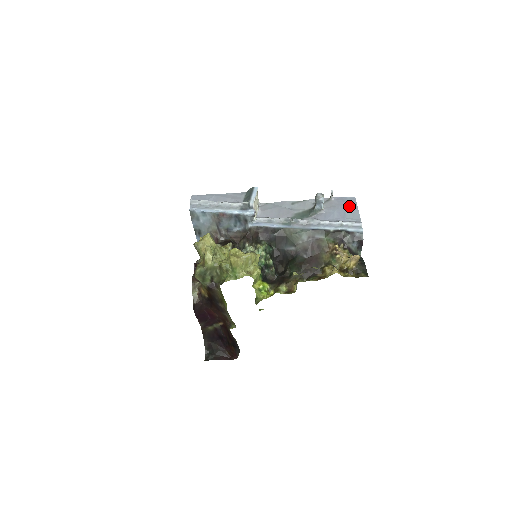
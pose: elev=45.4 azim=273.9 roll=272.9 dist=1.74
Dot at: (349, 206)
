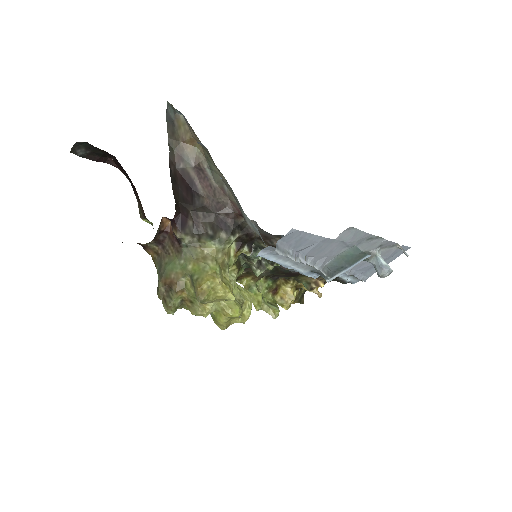
Dot at: (390, 260)
